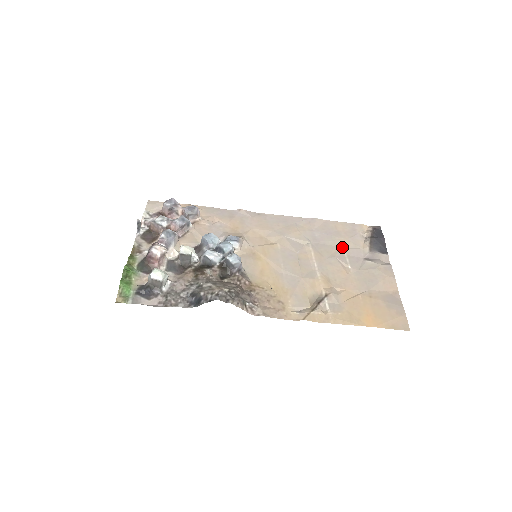
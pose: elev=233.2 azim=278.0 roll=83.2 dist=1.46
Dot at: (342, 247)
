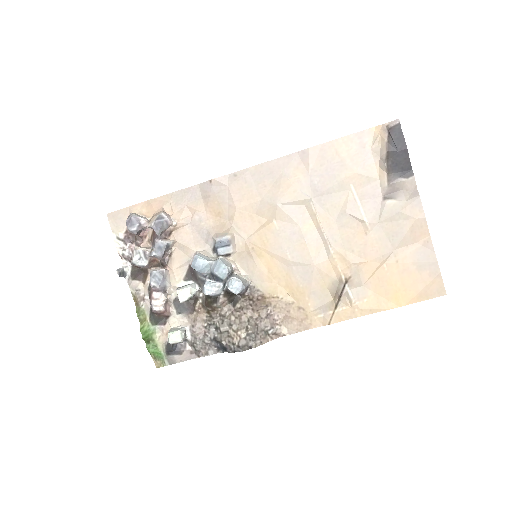
Dot at: (352, 189)
